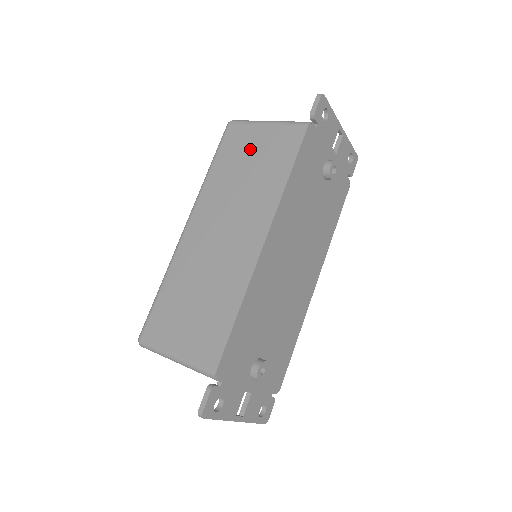
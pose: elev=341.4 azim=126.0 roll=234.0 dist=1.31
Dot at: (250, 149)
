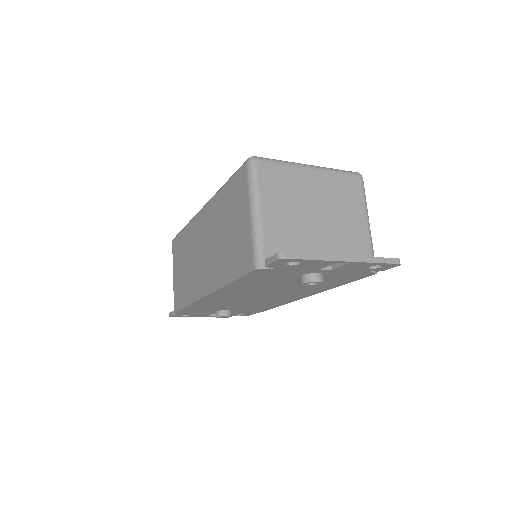
Dot at: (235, 218)
